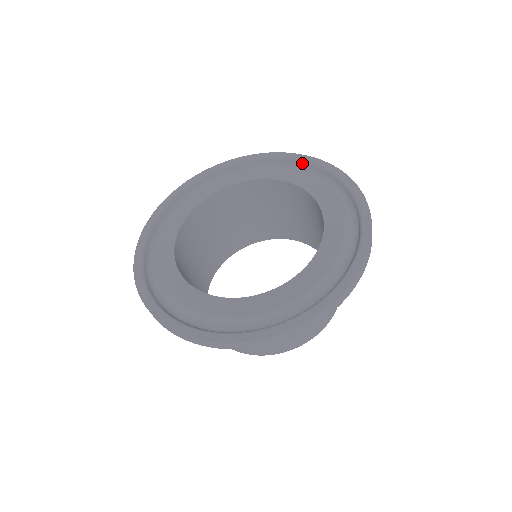
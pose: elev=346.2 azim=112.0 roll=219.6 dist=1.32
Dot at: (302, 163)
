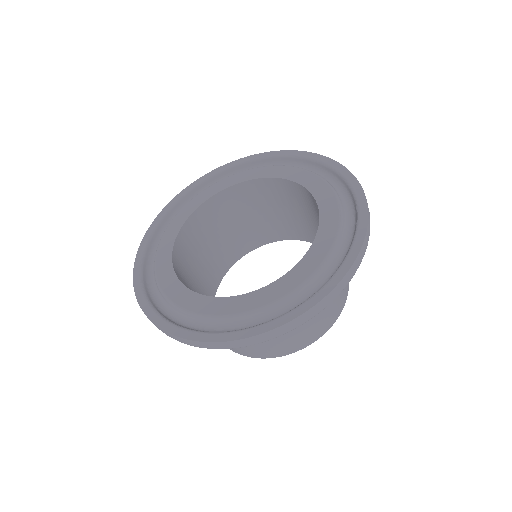
Dot at: (269, 159)
